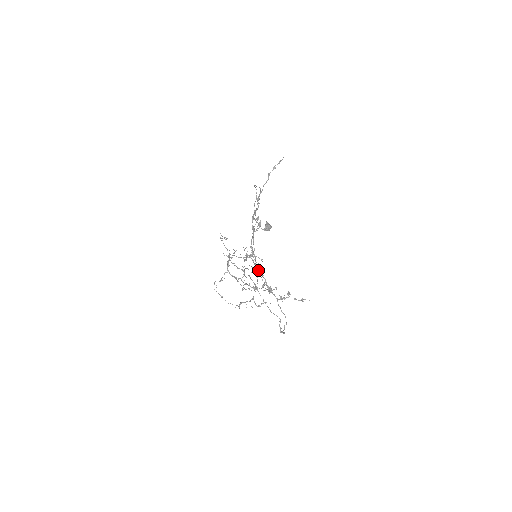
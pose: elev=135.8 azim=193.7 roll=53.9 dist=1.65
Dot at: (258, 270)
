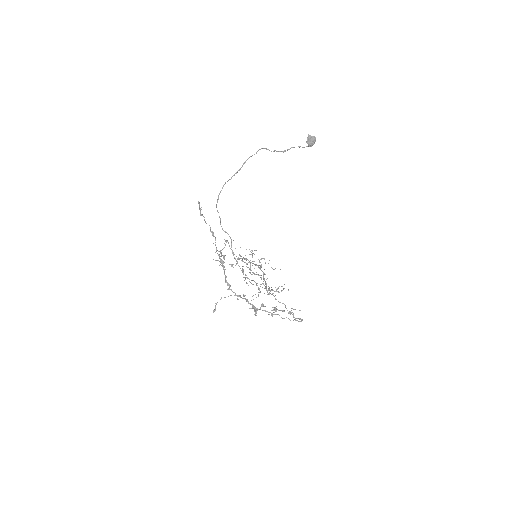
Dot at: (258, 275)
